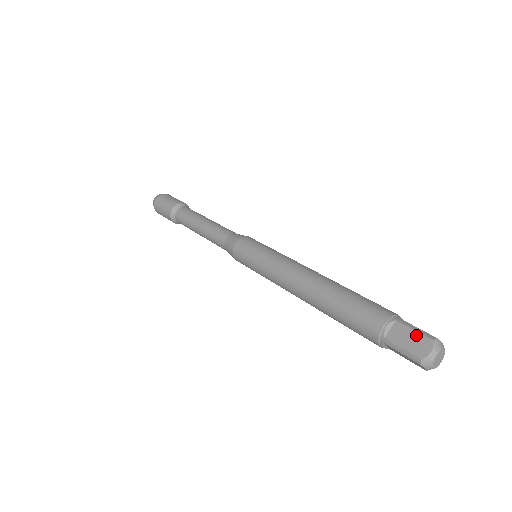
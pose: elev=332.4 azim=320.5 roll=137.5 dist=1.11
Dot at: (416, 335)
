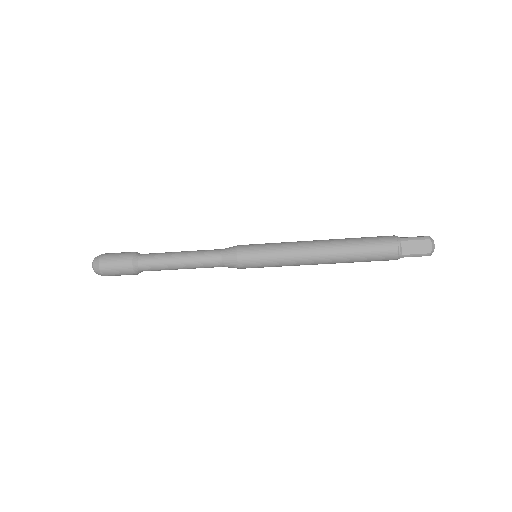
Dot at: occluded
